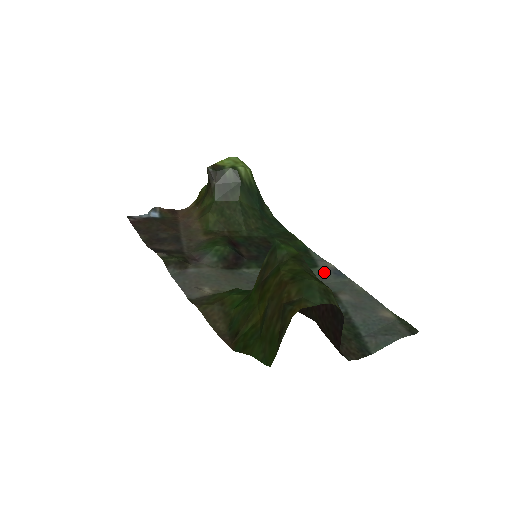
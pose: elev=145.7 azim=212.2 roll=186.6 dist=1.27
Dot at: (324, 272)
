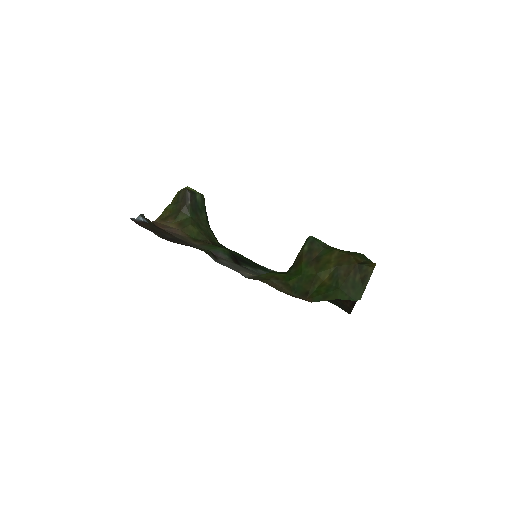
Dot at: occluded
